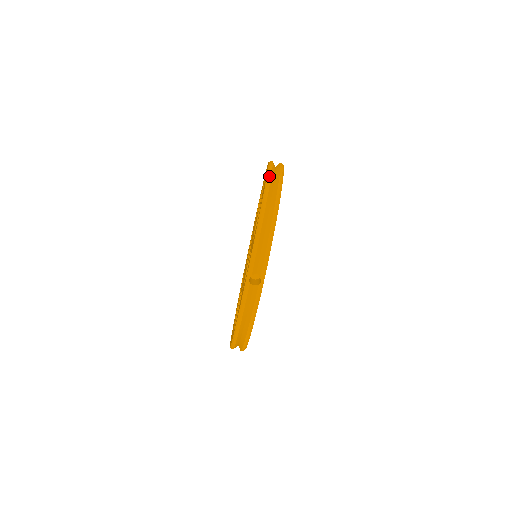
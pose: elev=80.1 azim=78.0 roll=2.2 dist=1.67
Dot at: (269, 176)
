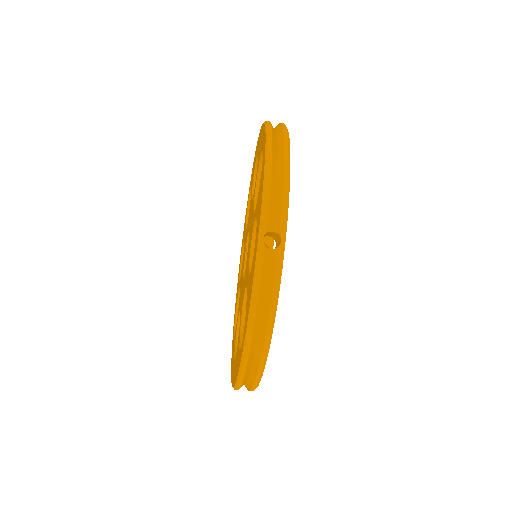
Dot at: (250, 330)
